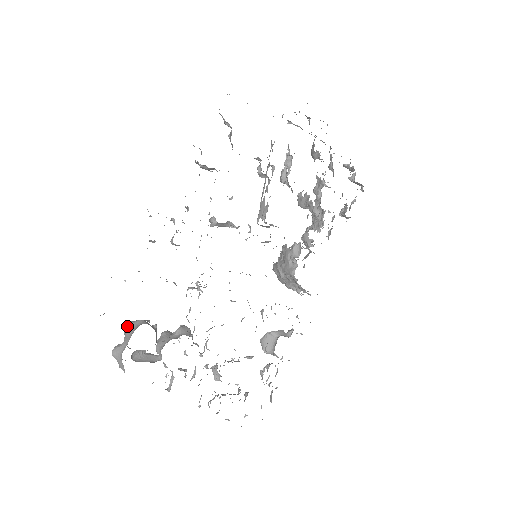
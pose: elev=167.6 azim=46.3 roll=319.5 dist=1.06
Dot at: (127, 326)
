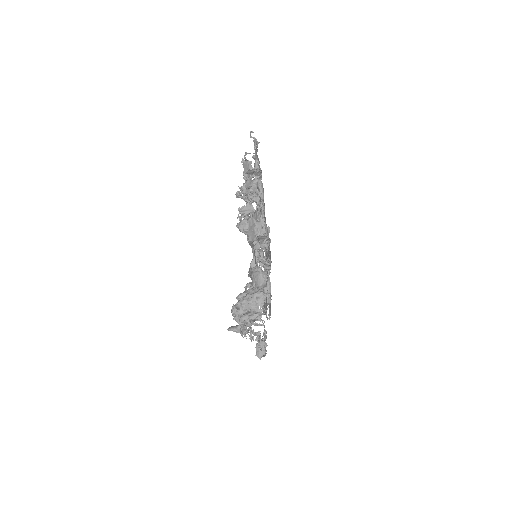
Dot at: occluded
